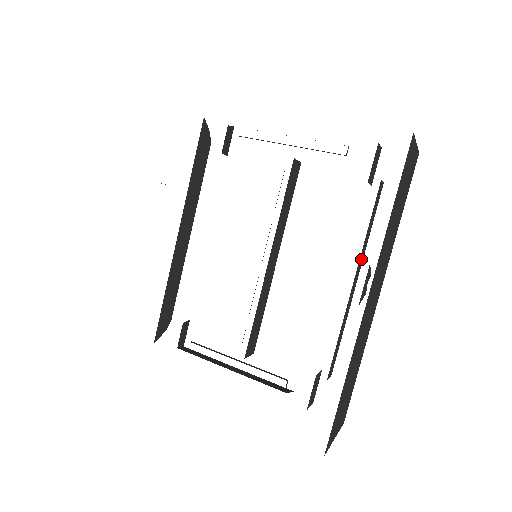
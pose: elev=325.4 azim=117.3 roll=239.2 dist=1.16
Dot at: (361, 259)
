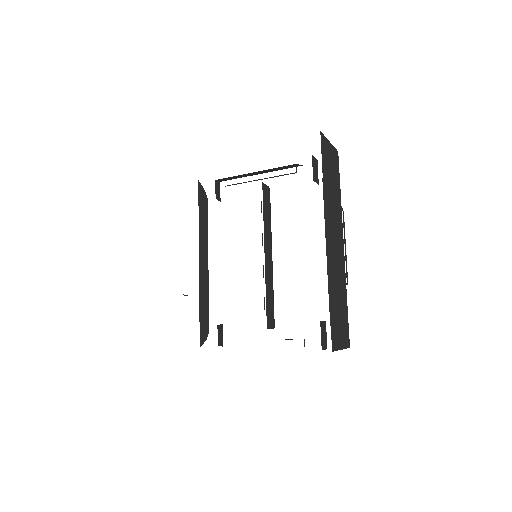
Dot at: occluded
